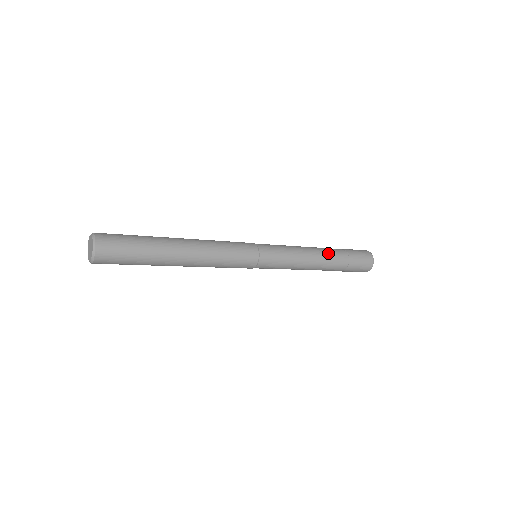
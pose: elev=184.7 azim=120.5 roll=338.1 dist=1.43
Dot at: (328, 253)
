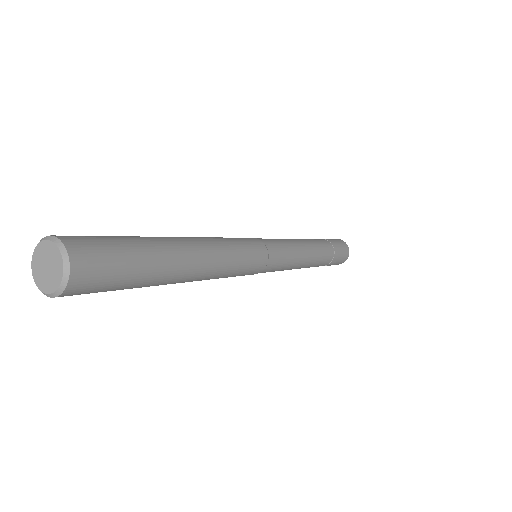
Dot at: (317, 243)
